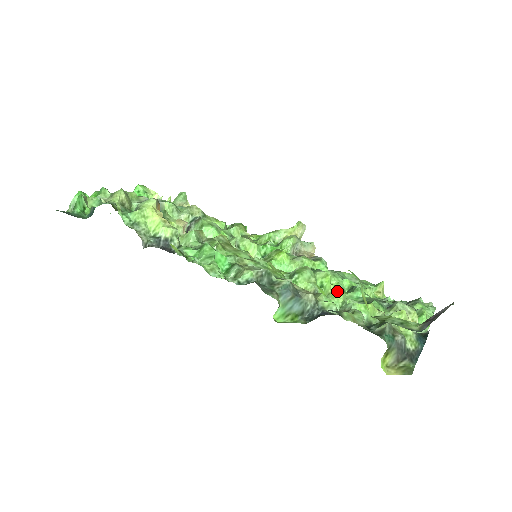
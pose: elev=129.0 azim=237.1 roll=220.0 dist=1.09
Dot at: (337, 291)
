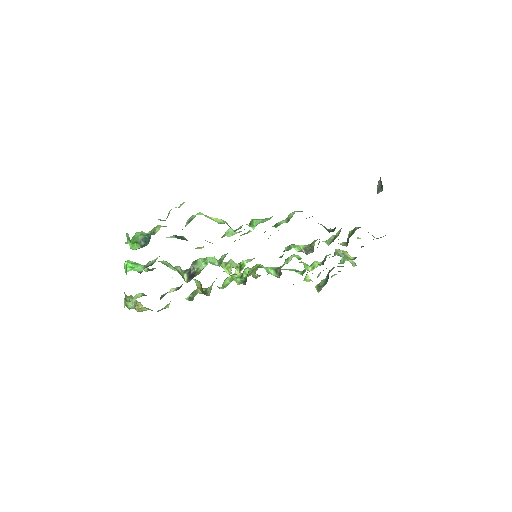
Dot at: (305, 264)
